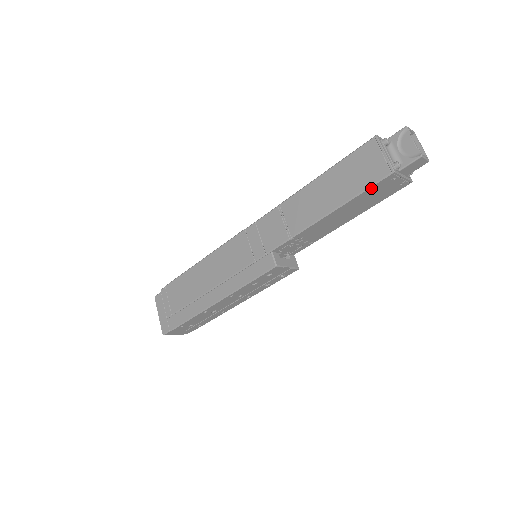
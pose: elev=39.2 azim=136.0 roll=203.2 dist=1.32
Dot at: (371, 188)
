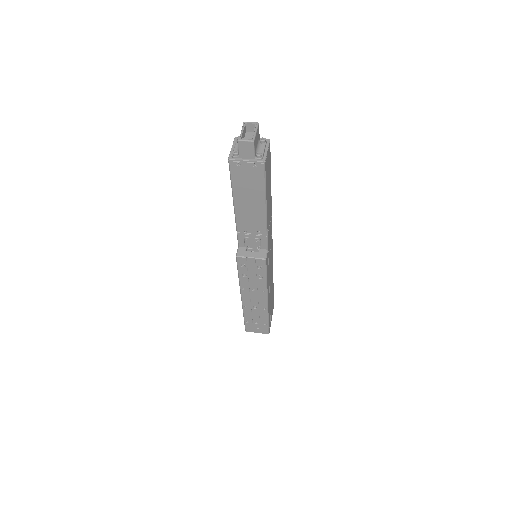
Dot at: (233, 177)
